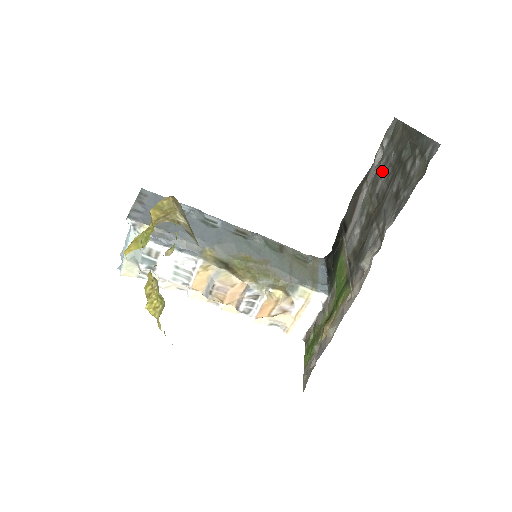
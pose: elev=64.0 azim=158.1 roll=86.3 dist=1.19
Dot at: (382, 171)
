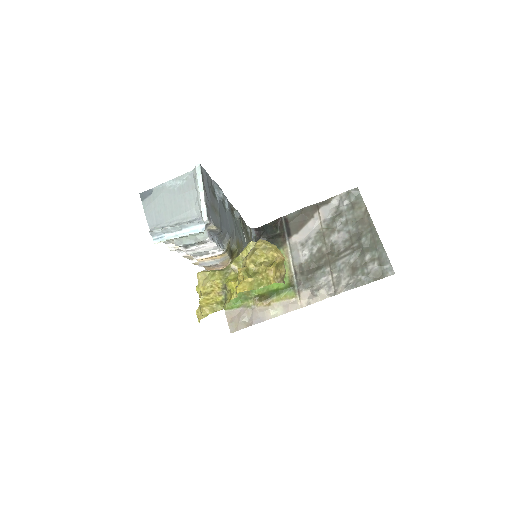
Dot at: (340, 228)
